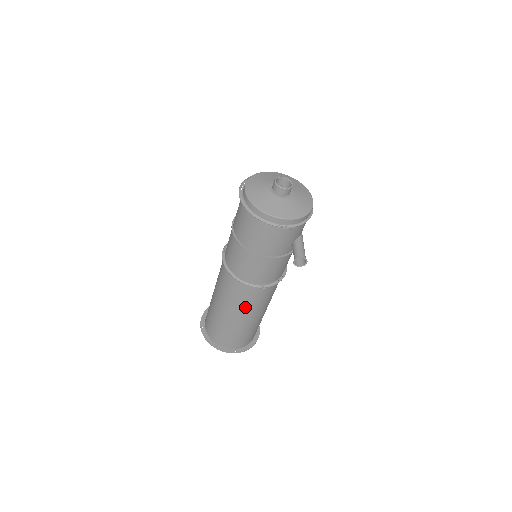
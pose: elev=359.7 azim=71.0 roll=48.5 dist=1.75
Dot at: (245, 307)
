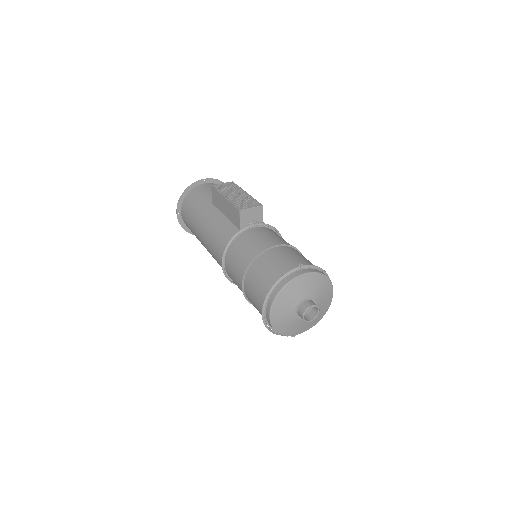
Dot at: occluded
